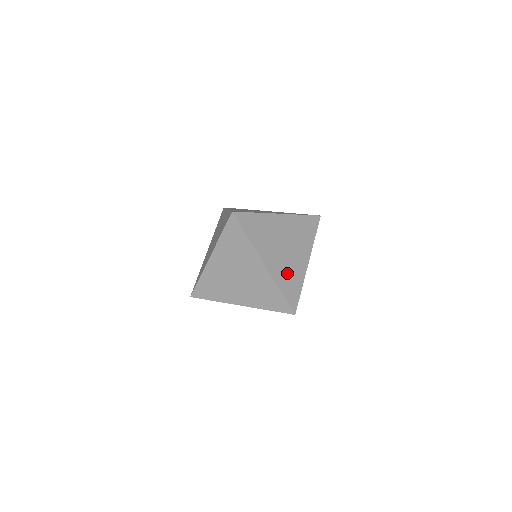
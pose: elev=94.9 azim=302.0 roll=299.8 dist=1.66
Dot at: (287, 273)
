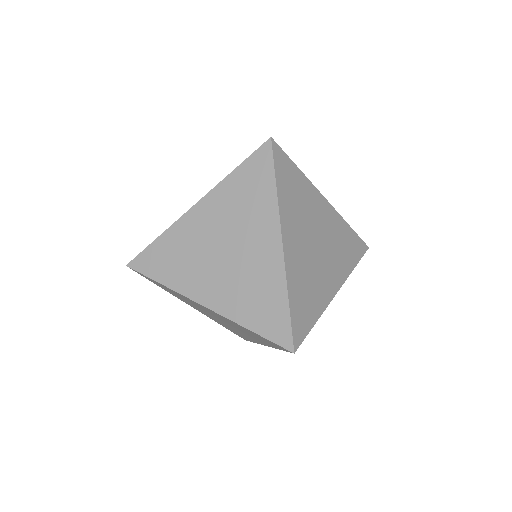
Dot at: (340, 250)
